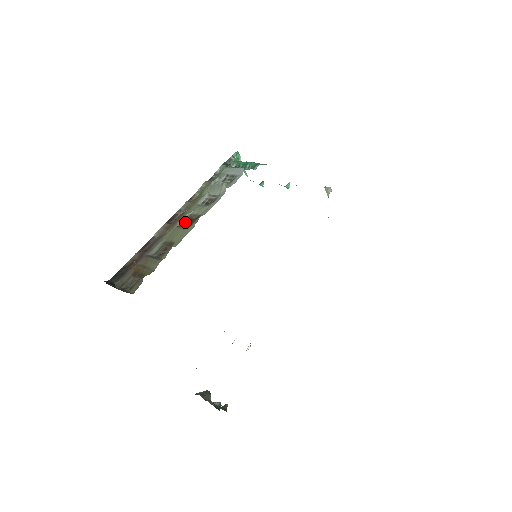
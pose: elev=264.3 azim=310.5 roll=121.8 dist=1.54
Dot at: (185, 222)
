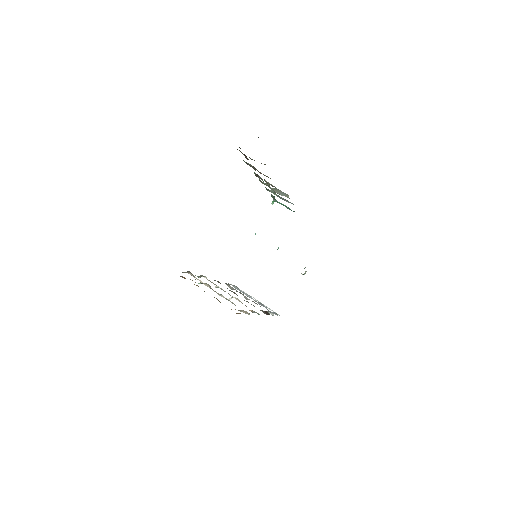
Dot at: occluded
